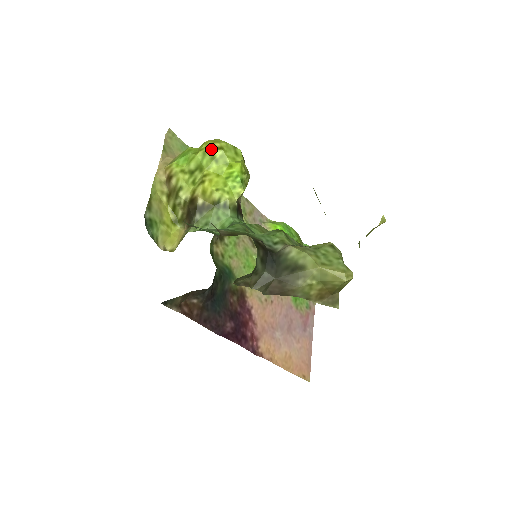
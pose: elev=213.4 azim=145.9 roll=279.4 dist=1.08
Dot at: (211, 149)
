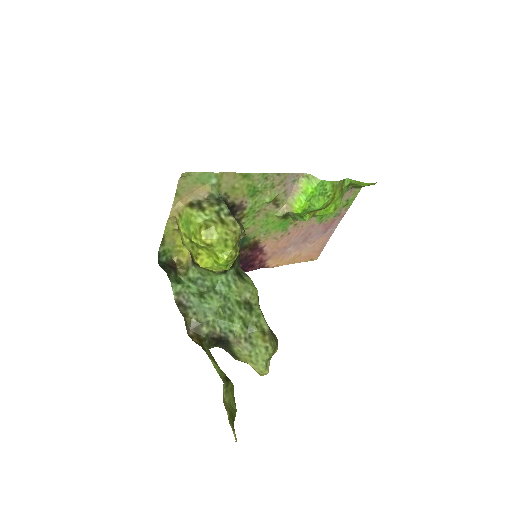
Dot at: (202, 245)
